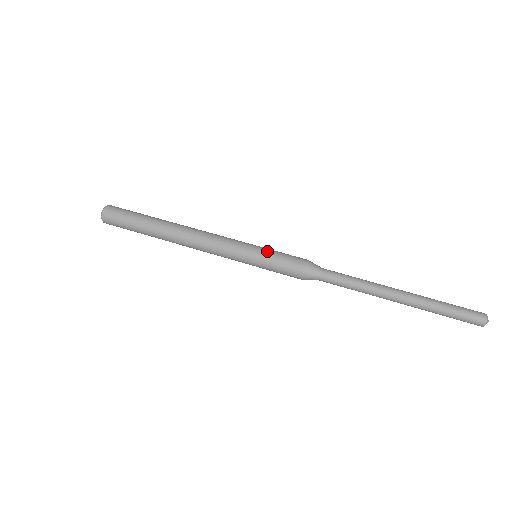
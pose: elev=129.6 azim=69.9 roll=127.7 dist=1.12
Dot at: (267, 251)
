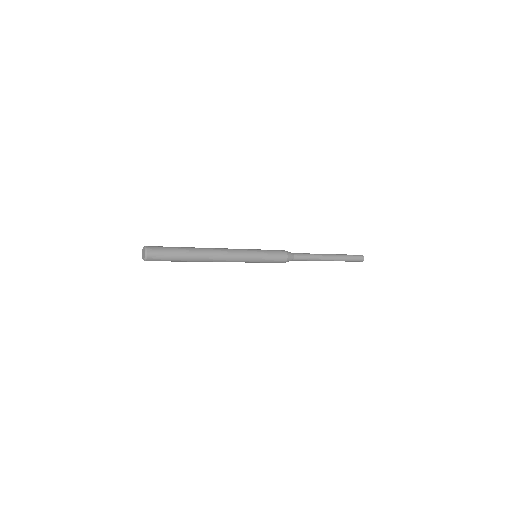
Dot at: (264, 250)
